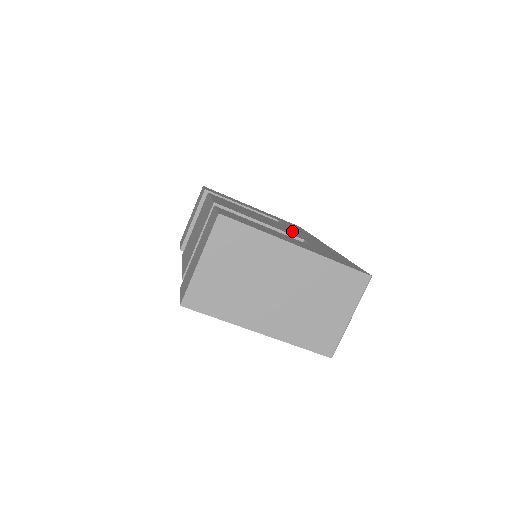
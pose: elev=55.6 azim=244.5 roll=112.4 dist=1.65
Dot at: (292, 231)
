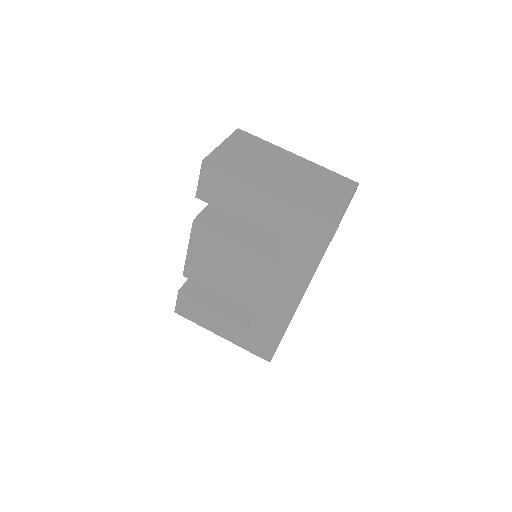
Dot at: occluded
